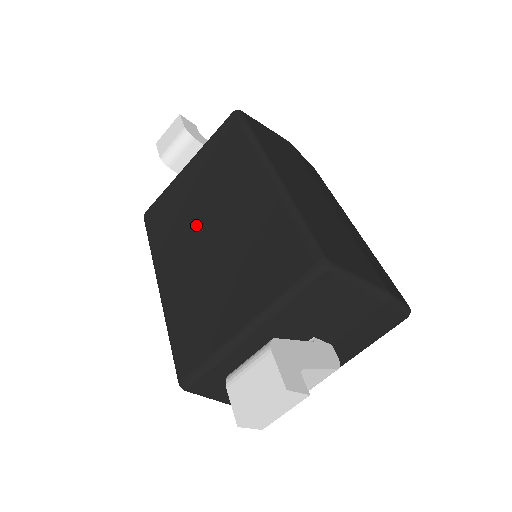
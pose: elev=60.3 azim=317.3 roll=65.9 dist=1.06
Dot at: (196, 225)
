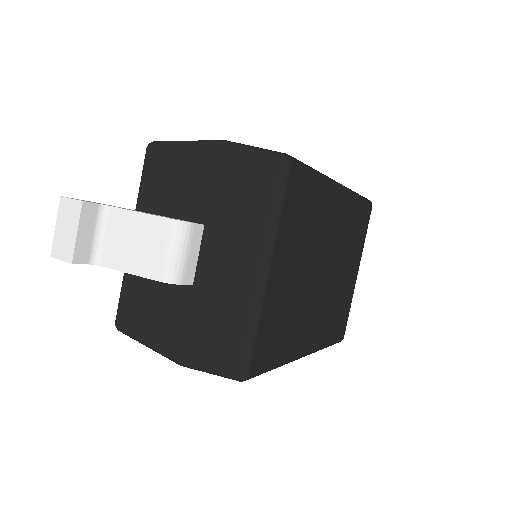
Dot at: occluded
